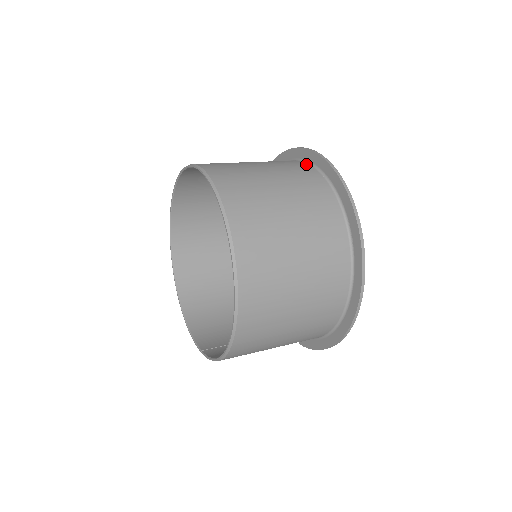
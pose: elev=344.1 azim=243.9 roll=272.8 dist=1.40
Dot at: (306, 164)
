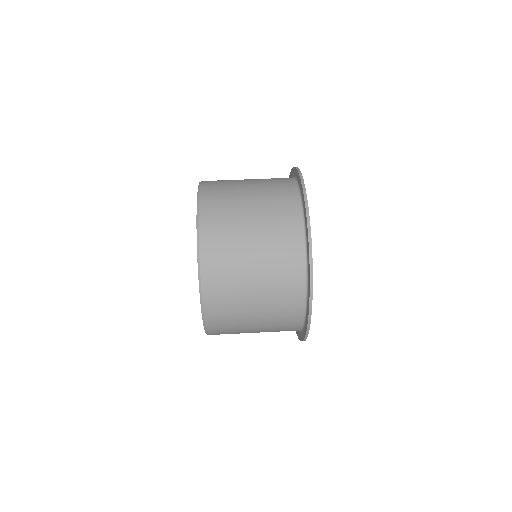
Dot at: (295, 189)
